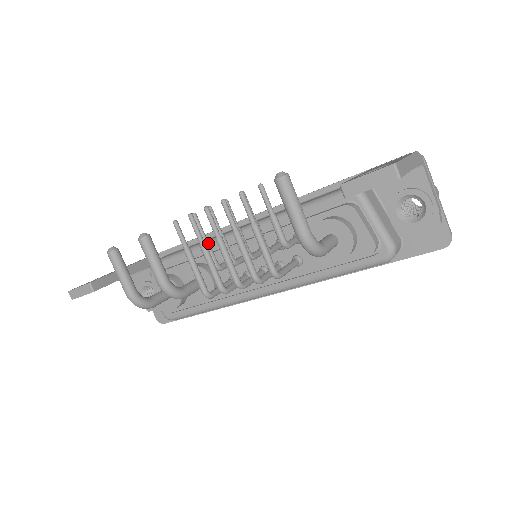
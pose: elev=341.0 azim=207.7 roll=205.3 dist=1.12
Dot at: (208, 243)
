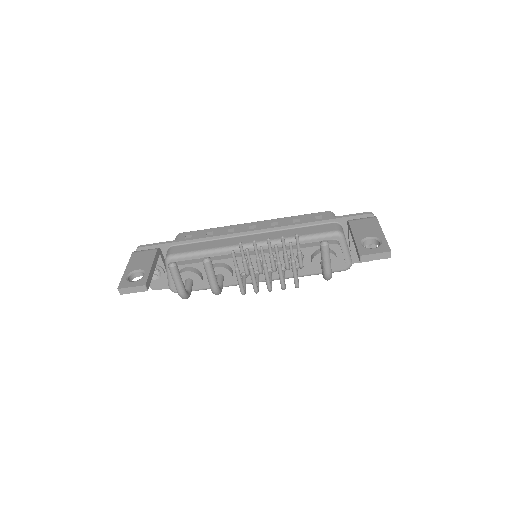
Dot at: (246, 261)
